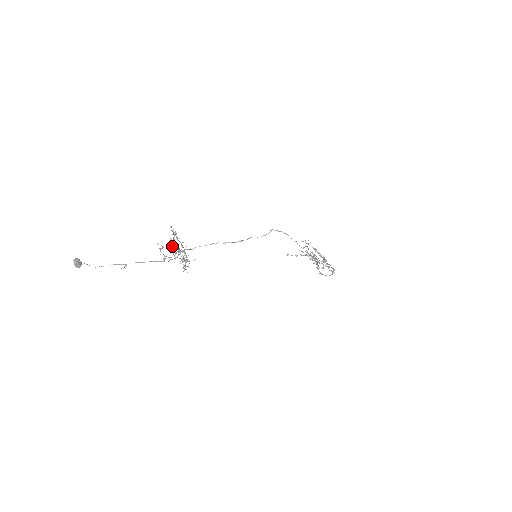
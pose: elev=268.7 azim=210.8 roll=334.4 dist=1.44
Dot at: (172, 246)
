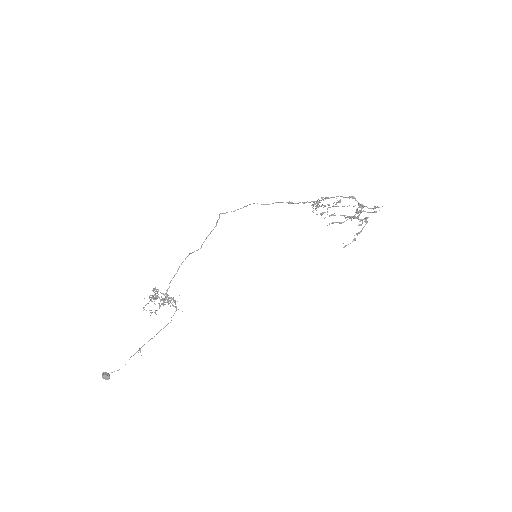
Dot at: occluded
